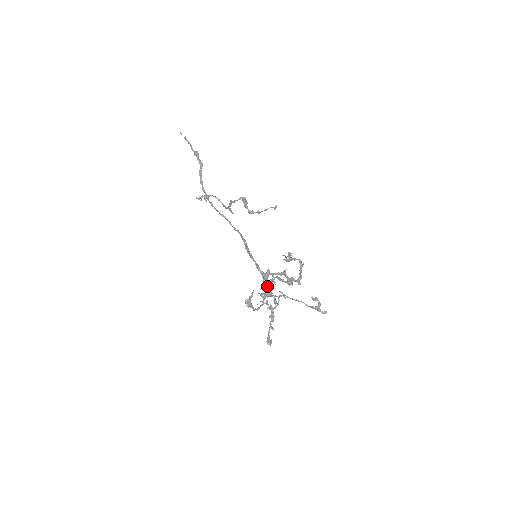
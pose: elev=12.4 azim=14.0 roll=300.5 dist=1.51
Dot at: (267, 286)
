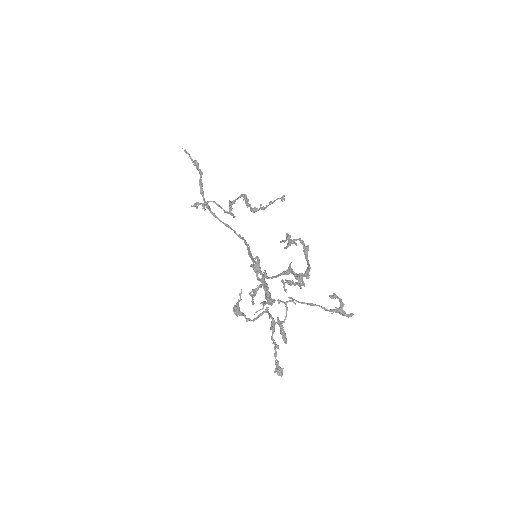
Dot at: (266, 288)
